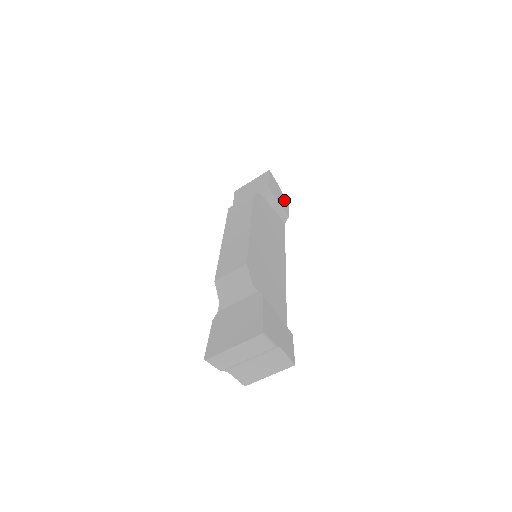
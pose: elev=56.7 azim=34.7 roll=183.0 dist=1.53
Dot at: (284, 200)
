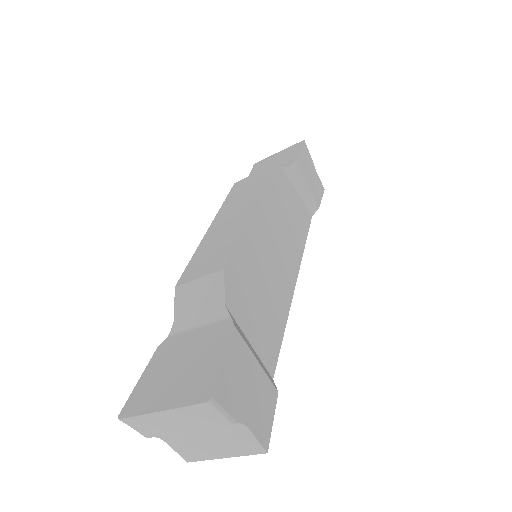
Dot at: (318, 184)
